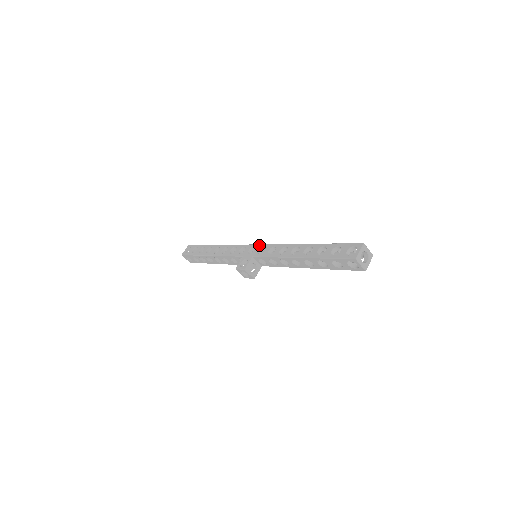
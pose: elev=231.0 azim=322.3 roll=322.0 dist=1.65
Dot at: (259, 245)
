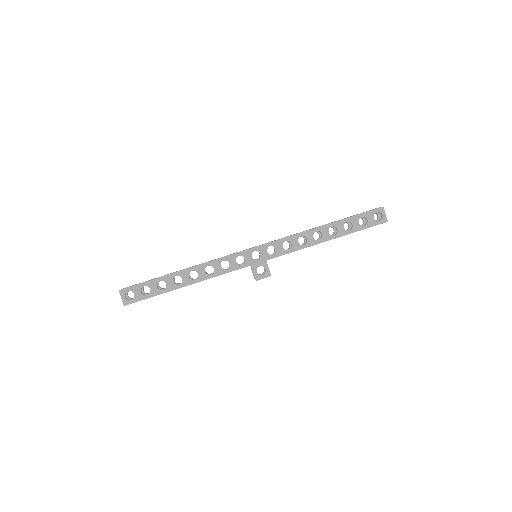
Dot at: (262, 247)
